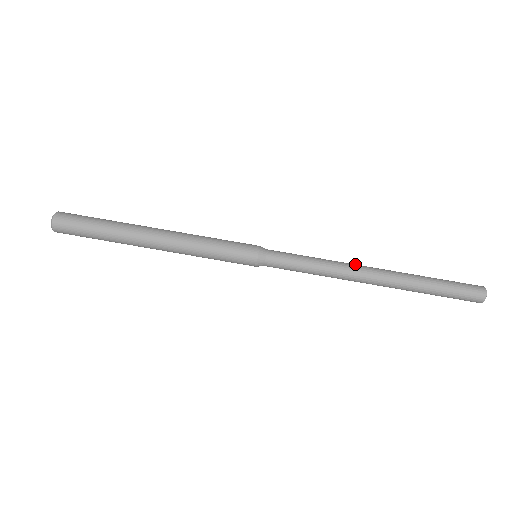
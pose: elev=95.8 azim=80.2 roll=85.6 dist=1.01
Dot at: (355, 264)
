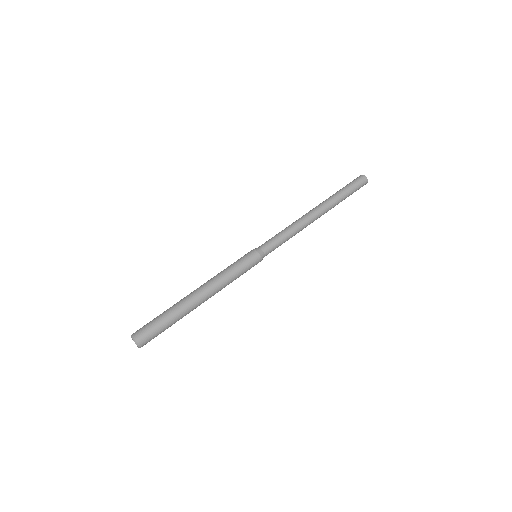
Dot at: (302, 216)
